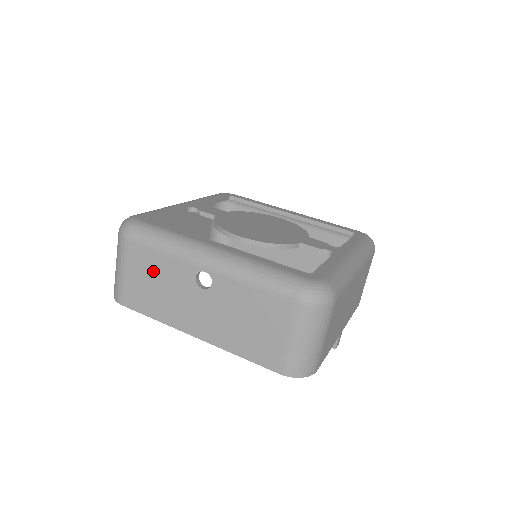
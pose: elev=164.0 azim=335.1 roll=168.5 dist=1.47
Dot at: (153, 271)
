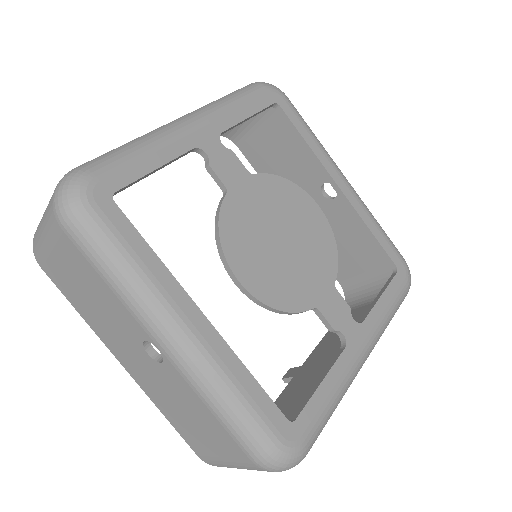
Dot at: (90, 285)
